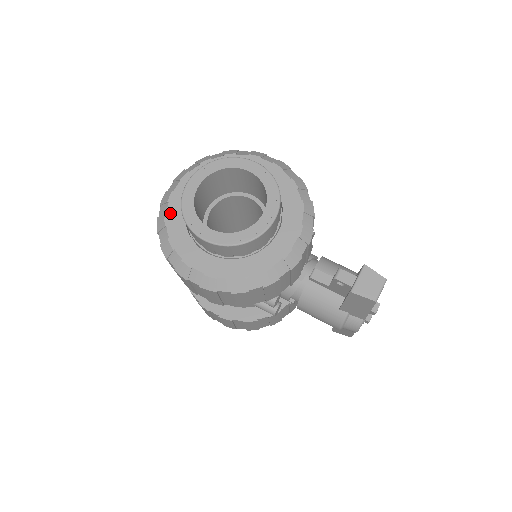
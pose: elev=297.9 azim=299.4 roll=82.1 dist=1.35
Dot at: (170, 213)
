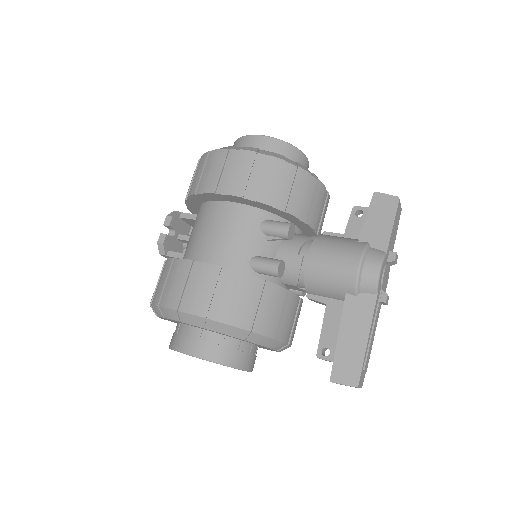
Dot at: occluded
